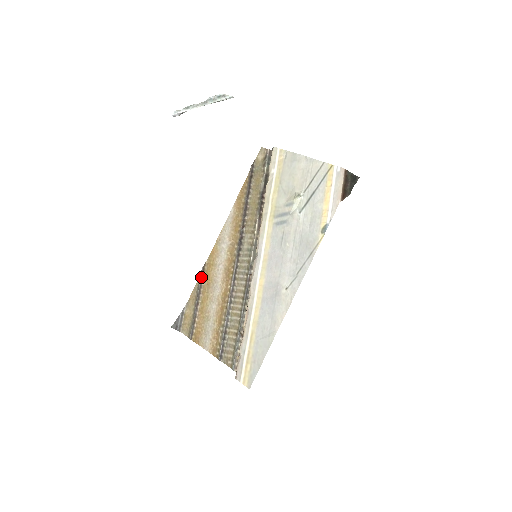
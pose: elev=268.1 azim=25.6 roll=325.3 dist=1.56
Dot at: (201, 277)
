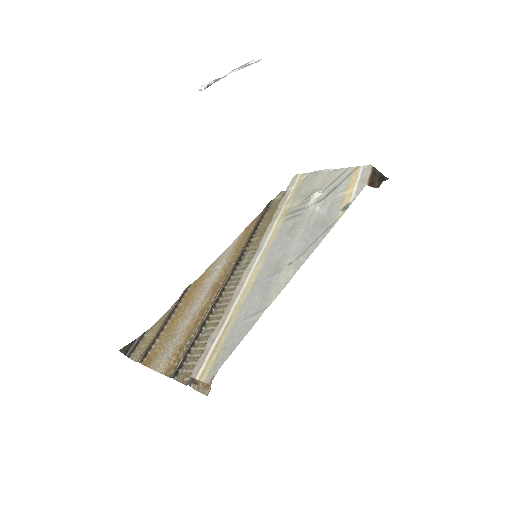
Dot at: (180, 297)
